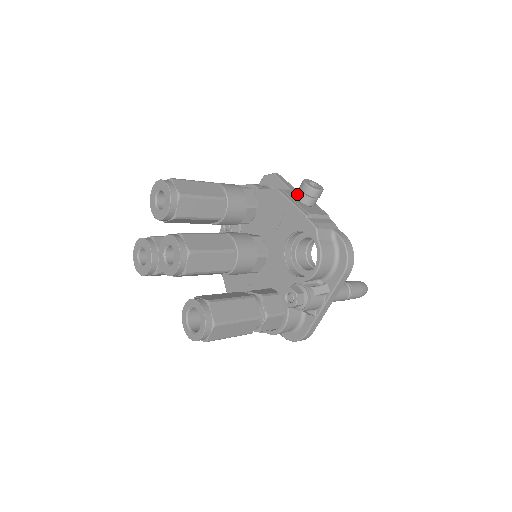
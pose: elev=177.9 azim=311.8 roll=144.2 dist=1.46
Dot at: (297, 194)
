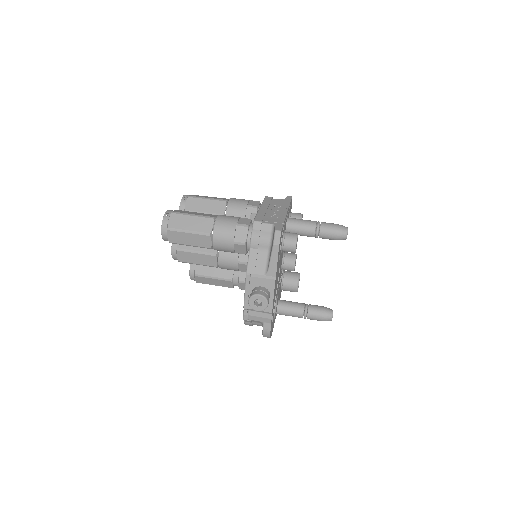
Dot at: (252, 291)
